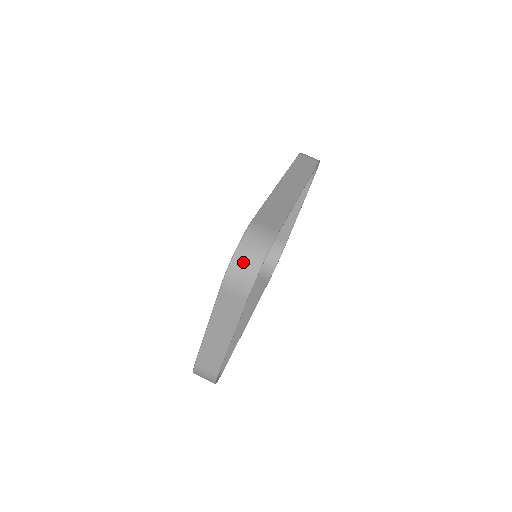
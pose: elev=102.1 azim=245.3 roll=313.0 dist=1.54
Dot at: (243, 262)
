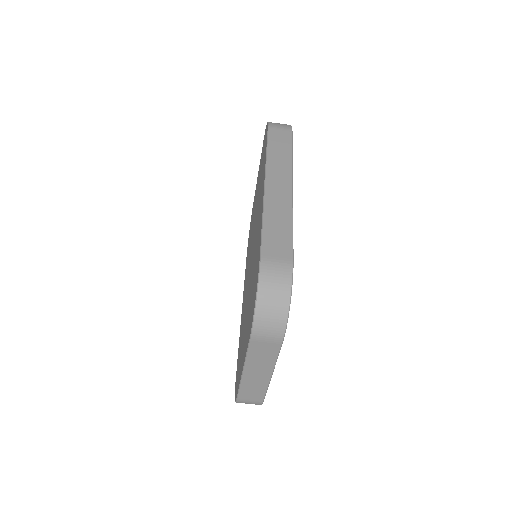
Dot at: (268, 310)
